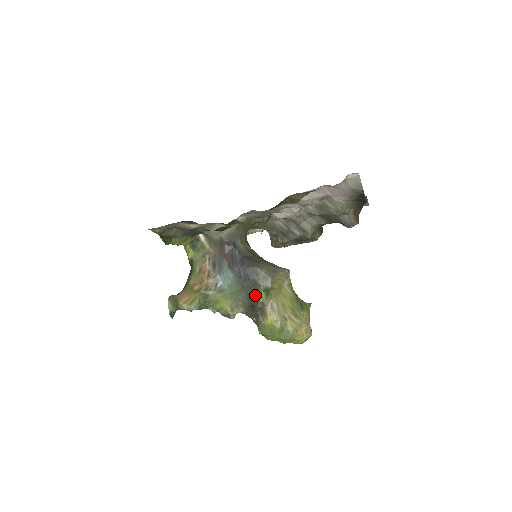
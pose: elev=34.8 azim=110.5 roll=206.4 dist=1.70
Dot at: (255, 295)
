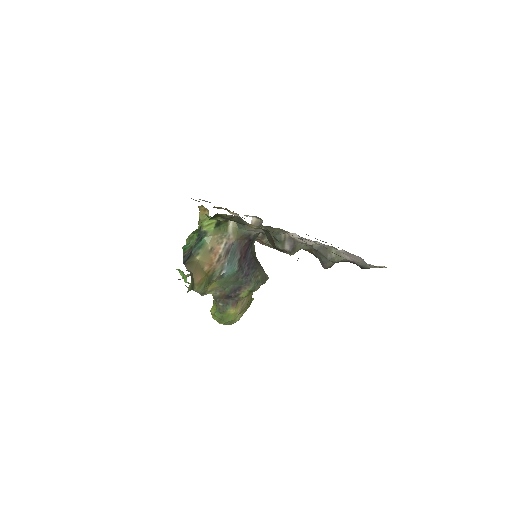
Dot at: (240, 290)
